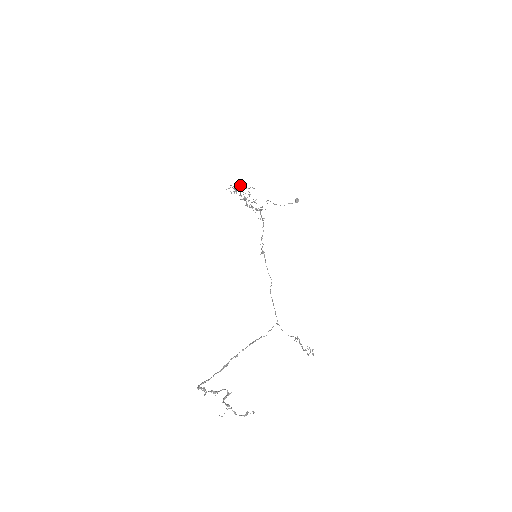
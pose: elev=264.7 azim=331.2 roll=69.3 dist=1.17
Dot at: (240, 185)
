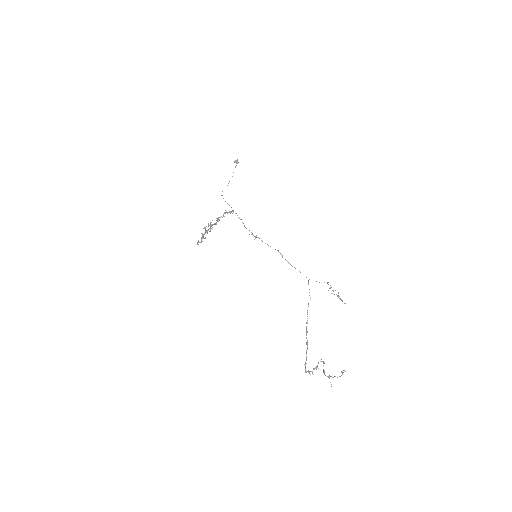
Dot at: occluded
